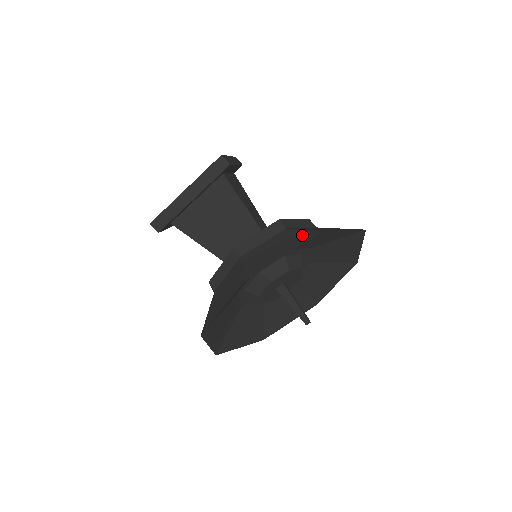
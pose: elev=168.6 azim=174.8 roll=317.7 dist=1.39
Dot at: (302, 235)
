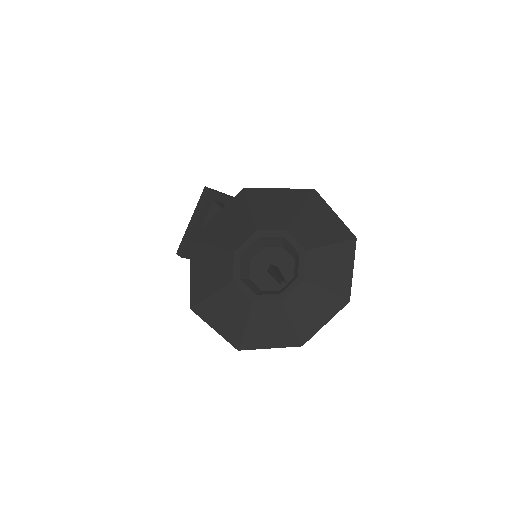
Dot at: occluded
